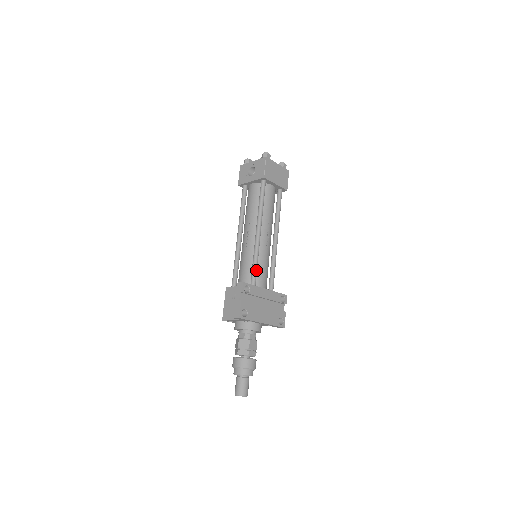
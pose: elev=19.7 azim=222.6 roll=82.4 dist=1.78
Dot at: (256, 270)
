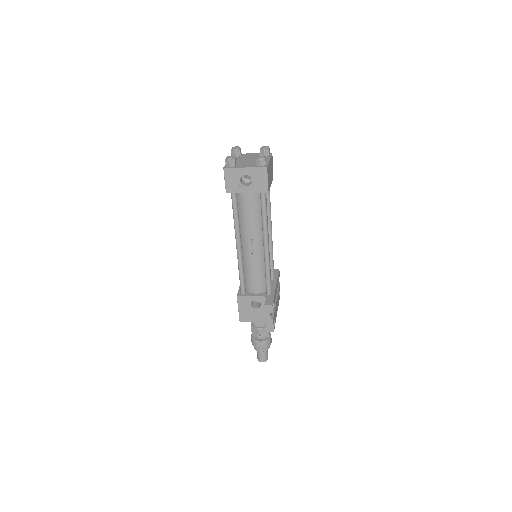
Dot at: (270, 280)
